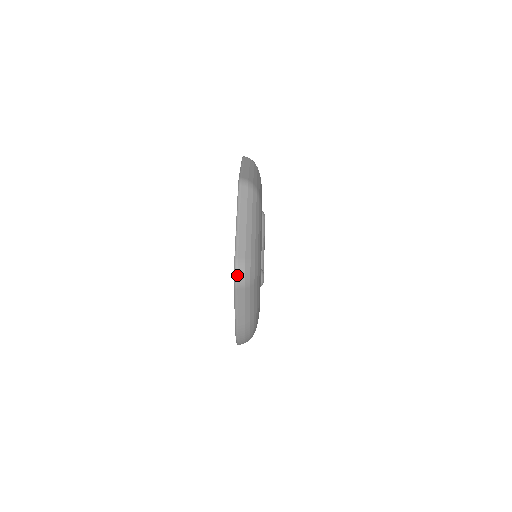
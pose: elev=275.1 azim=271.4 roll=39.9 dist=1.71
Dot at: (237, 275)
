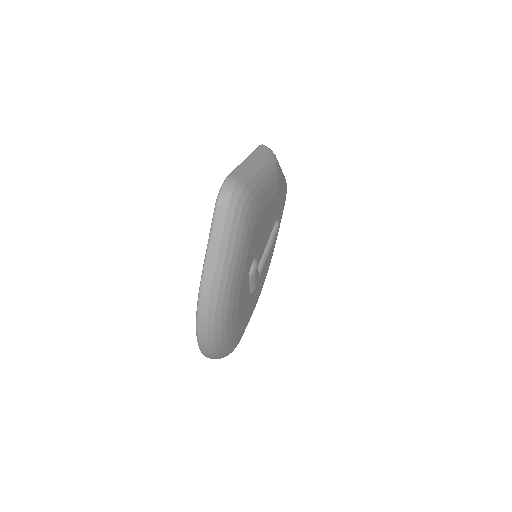
Dot at: (223, 189)
